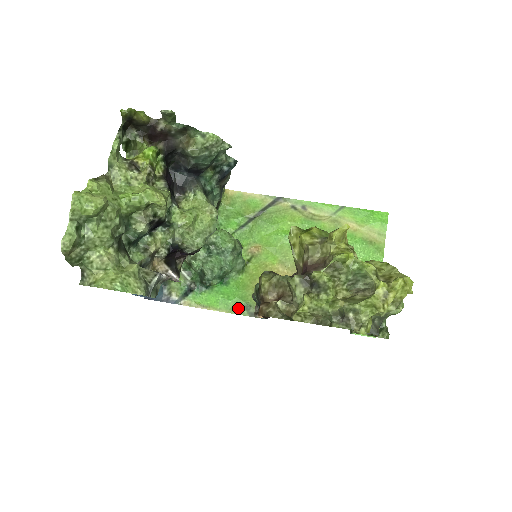
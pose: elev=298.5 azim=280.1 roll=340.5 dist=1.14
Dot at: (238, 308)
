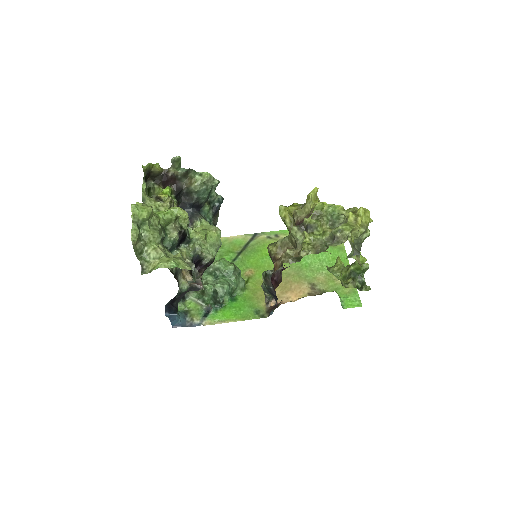
Dot at: (250, 315)
